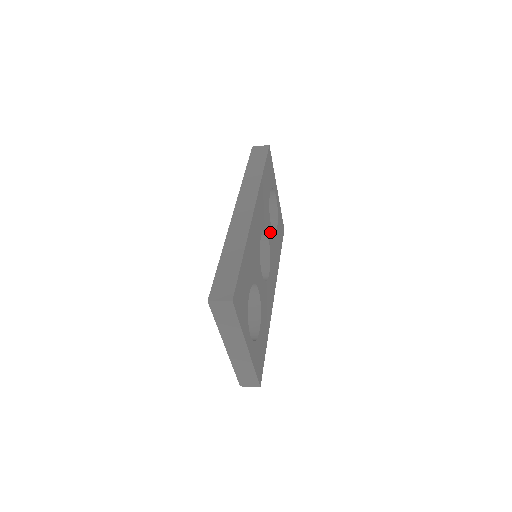
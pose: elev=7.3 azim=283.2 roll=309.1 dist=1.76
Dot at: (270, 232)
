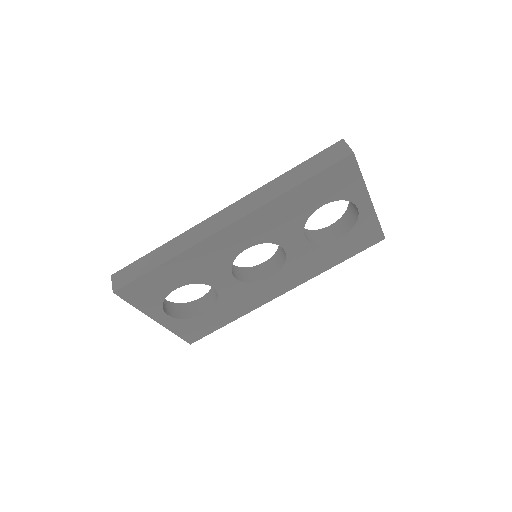
Dot at: (298, 243)
